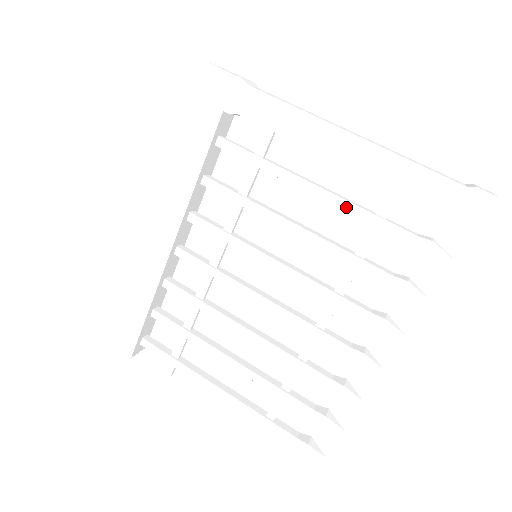
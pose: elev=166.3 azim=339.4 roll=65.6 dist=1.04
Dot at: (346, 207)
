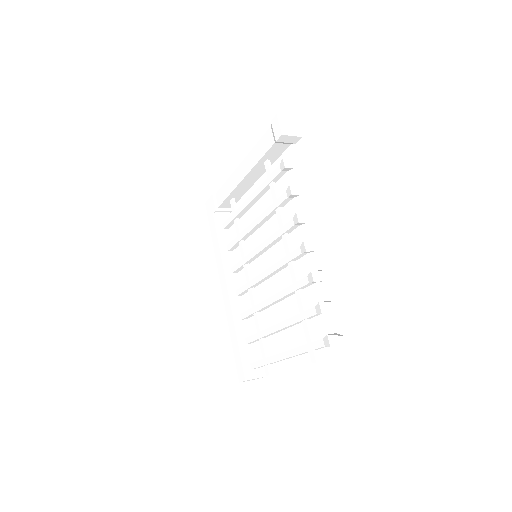
Dot at: (259, 190)
